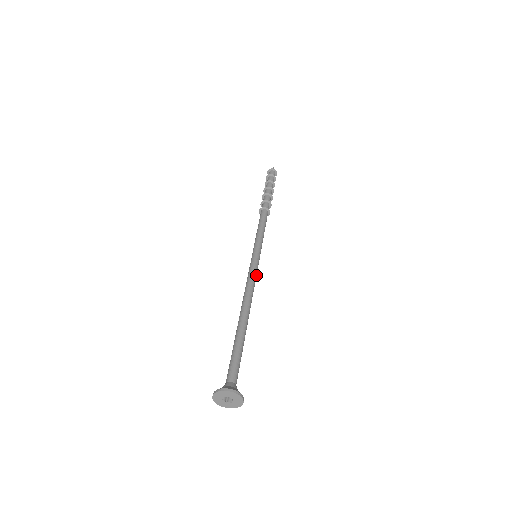
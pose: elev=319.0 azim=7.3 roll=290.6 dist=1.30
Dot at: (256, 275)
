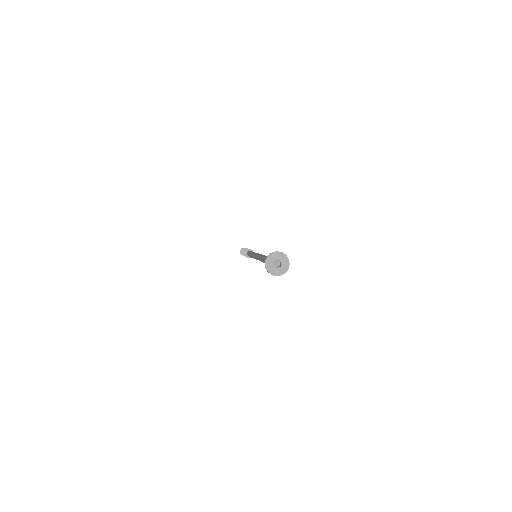
Dot at: occluded
